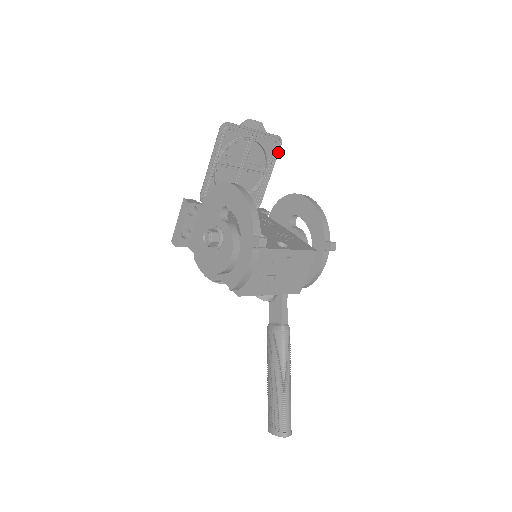
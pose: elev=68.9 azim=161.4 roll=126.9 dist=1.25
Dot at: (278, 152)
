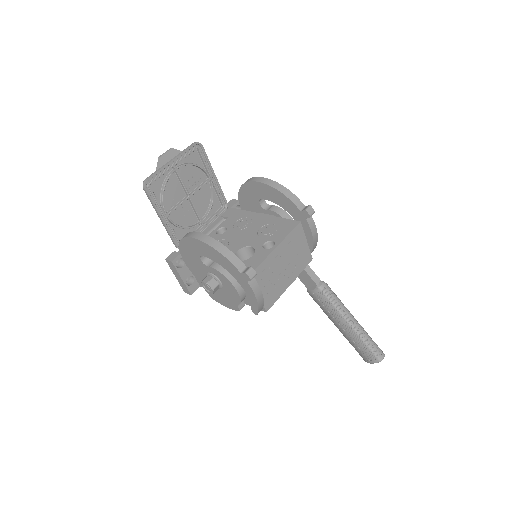
Dot at: (205, 154)
